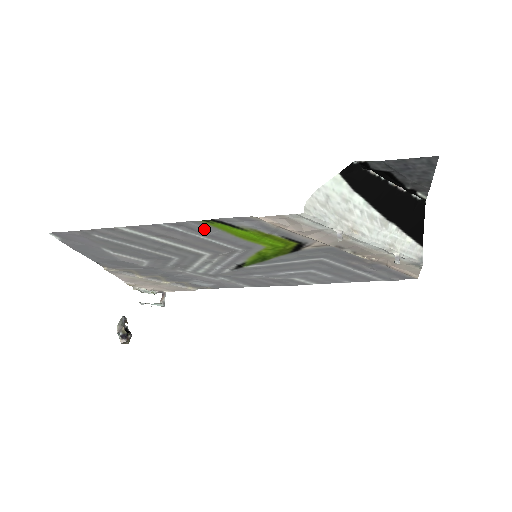
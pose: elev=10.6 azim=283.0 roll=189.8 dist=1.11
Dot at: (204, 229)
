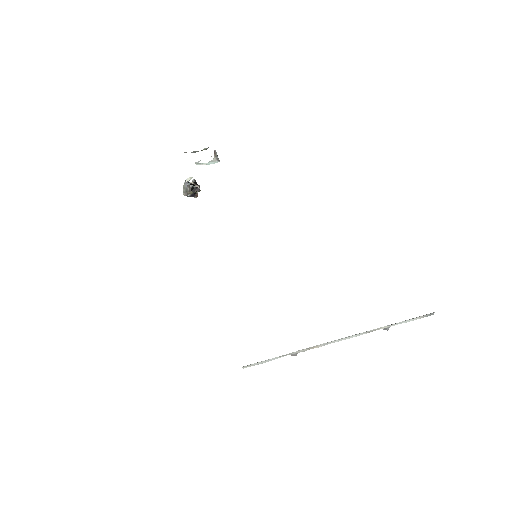
Dot at: occluded
